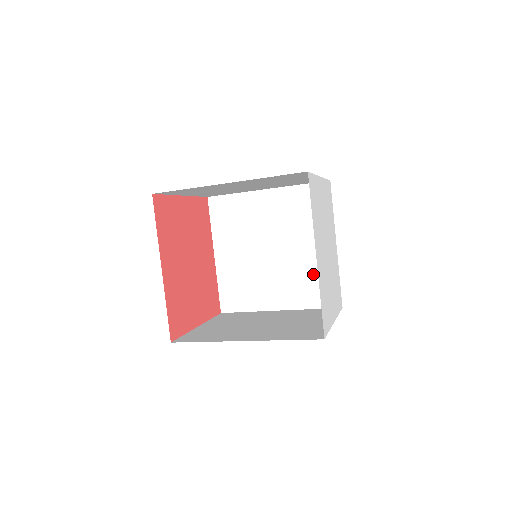
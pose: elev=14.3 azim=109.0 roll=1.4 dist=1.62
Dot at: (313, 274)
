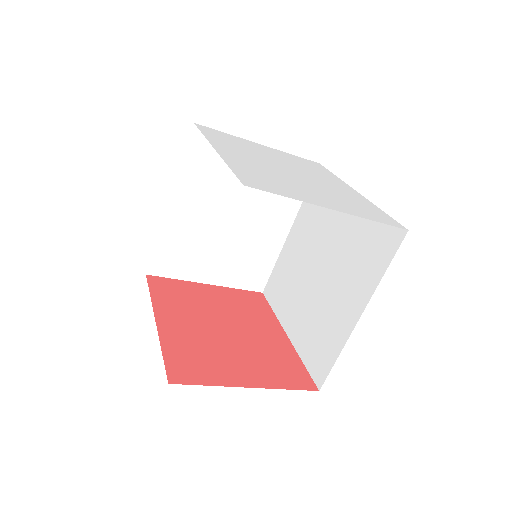
Dot at: (360, 241)
